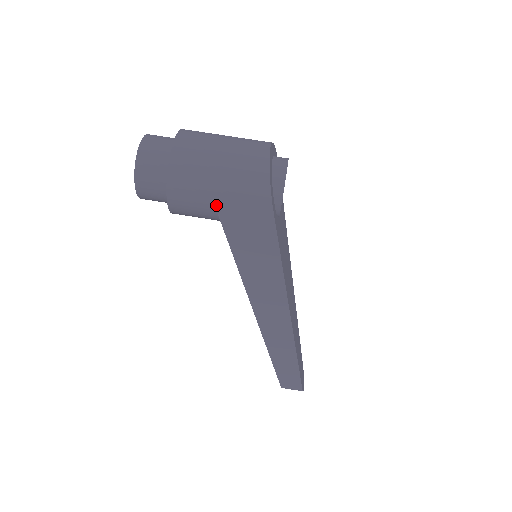
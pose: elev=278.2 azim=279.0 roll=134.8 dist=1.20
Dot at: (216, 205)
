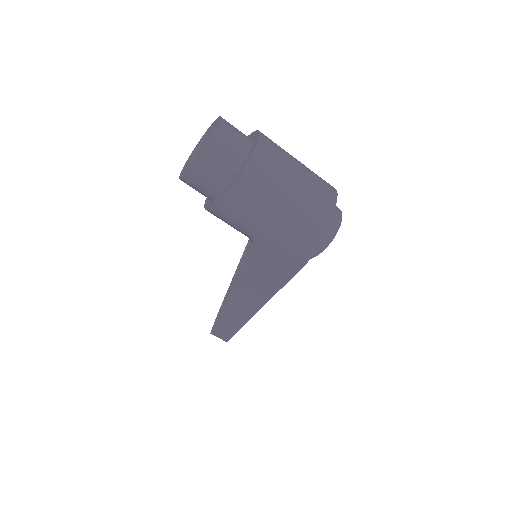
Dot at: (257, 236)
